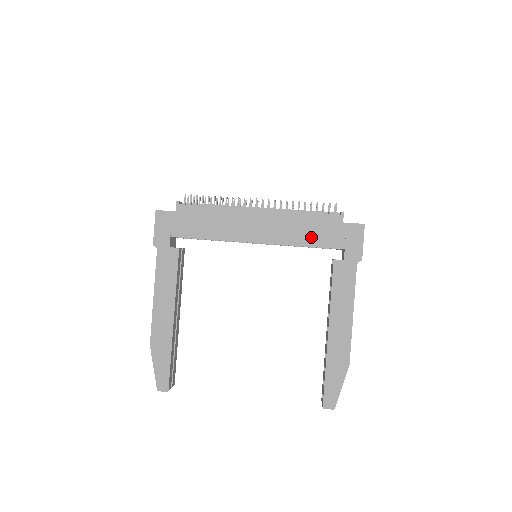
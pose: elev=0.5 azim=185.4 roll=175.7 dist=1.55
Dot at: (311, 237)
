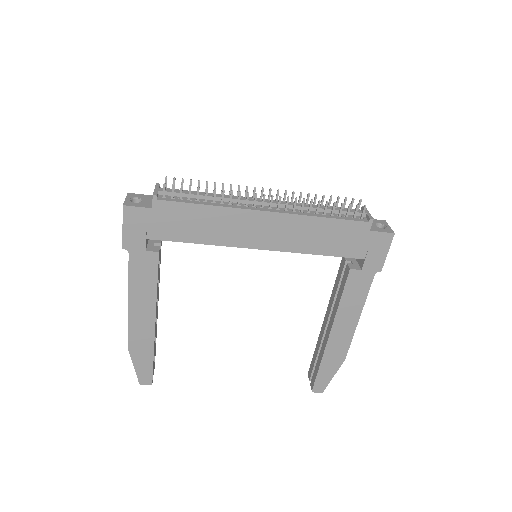
Dot at: (328, 245)
